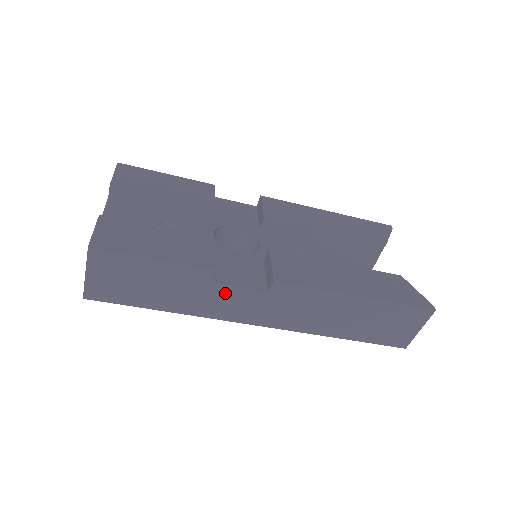
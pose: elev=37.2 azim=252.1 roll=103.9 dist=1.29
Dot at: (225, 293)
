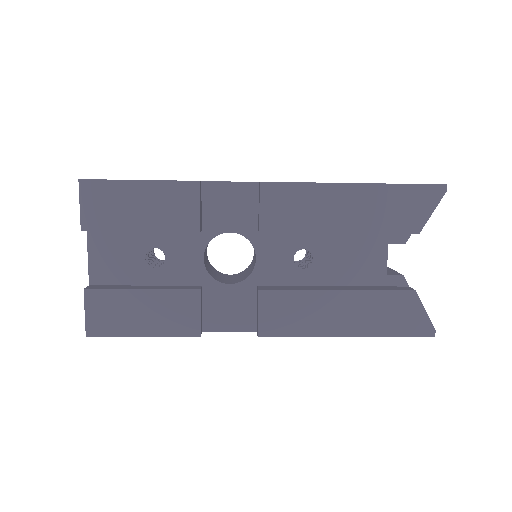
Dot at: occluded
